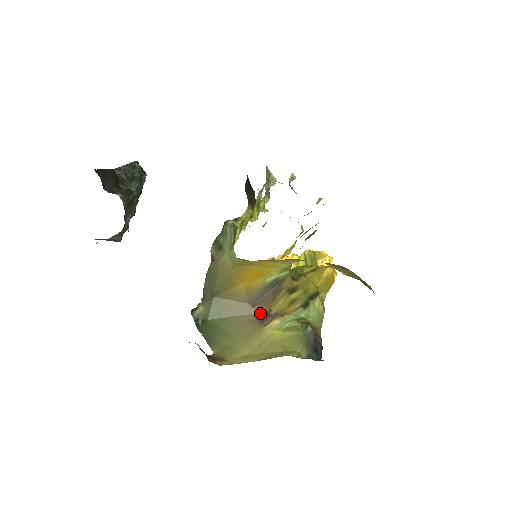
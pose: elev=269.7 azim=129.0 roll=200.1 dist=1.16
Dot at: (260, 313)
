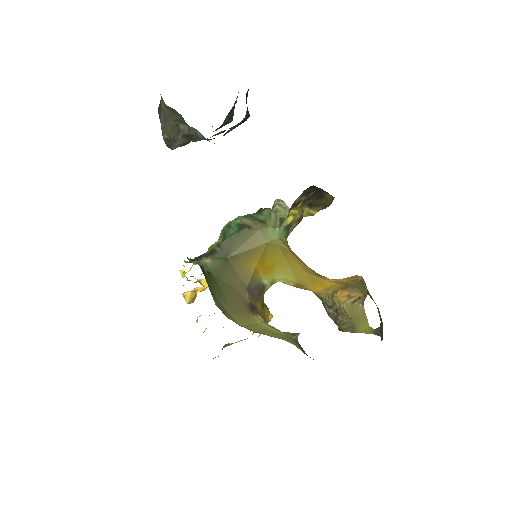
Dot at: (250, 301)
